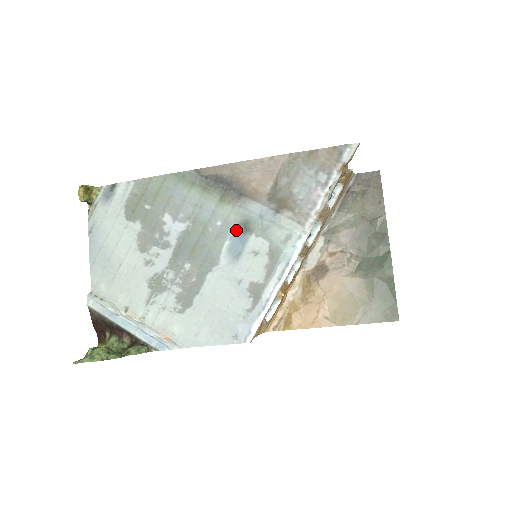
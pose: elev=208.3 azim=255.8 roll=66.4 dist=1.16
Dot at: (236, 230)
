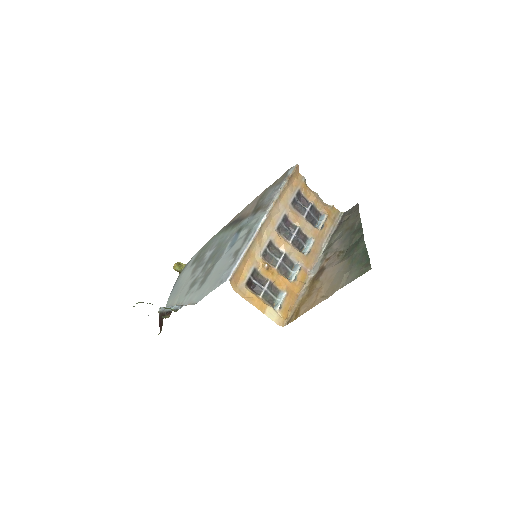
Dot at: (235, 235)
